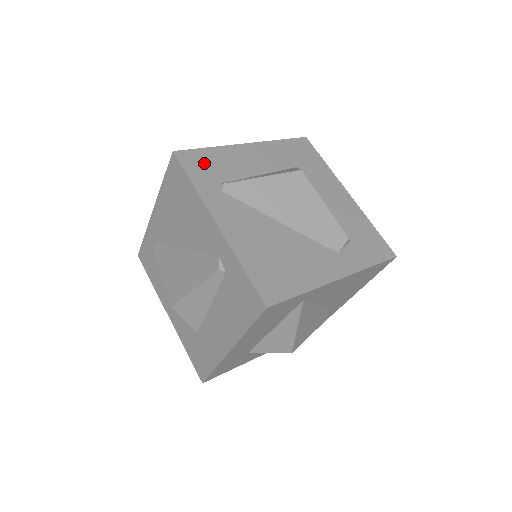
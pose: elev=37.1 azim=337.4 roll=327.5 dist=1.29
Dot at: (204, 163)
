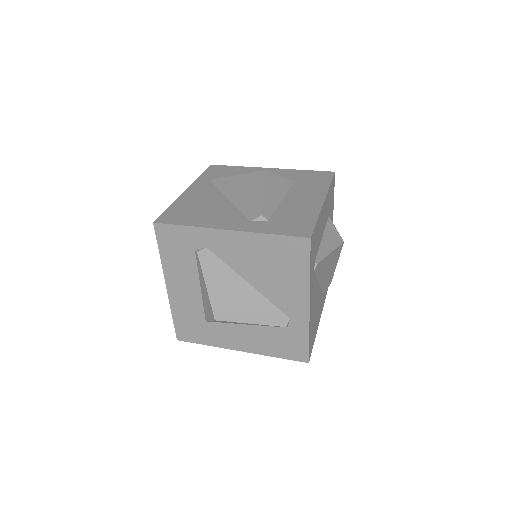
Dot at: (315, 242)
